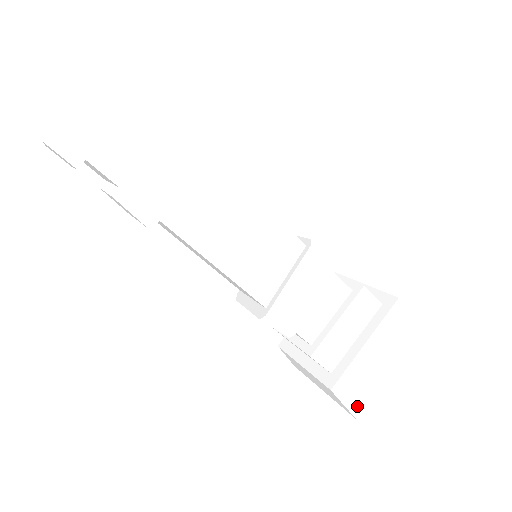
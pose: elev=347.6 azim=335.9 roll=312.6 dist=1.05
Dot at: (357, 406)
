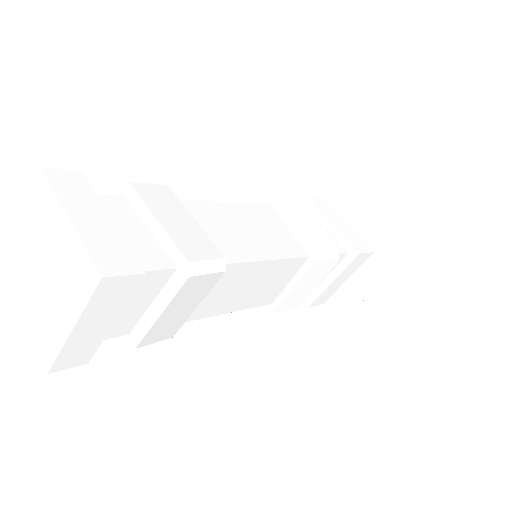
Dot at: (343, 316)
